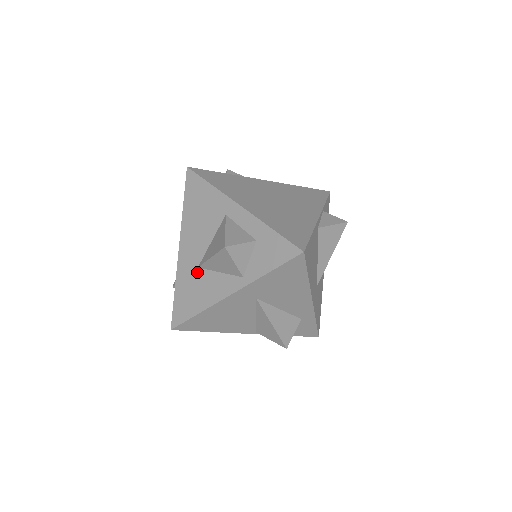
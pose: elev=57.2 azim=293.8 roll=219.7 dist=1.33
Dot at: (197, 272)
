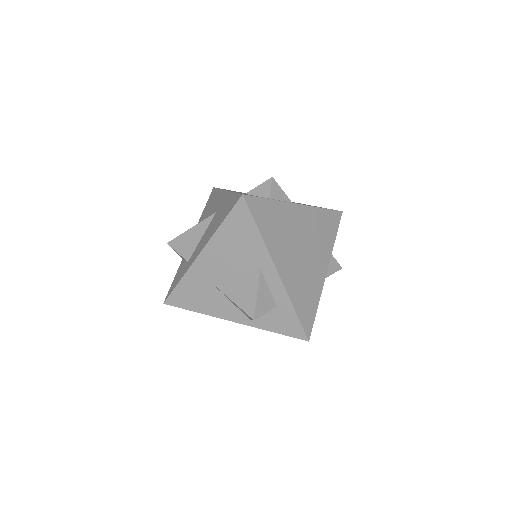
Dot at: (209, 286)
